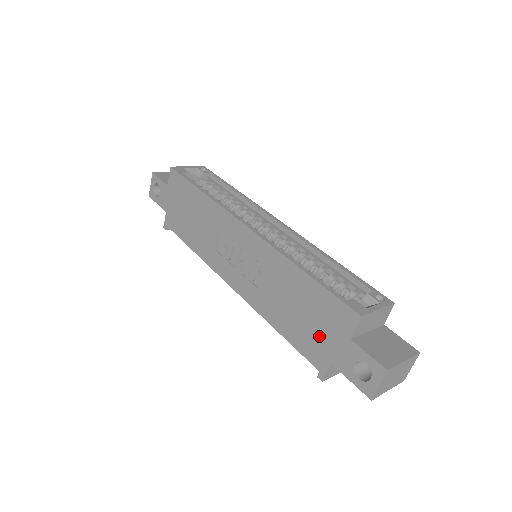
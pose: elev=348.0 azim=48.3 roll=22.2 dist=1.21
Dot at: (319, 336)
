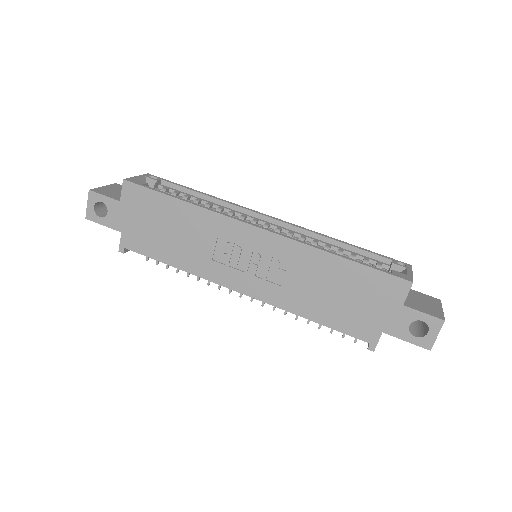
Dot at: (367, 312)
